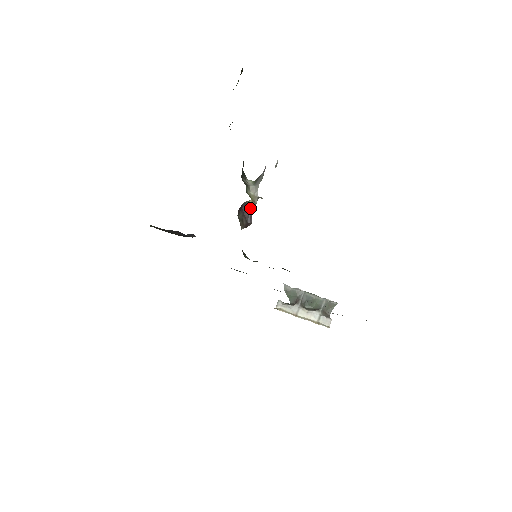
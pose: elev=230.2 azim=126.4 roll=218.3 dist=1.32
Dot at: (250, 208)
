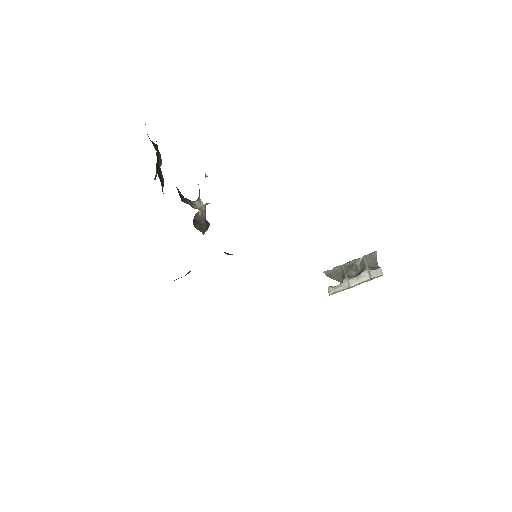
Dot at: (202, 216)
